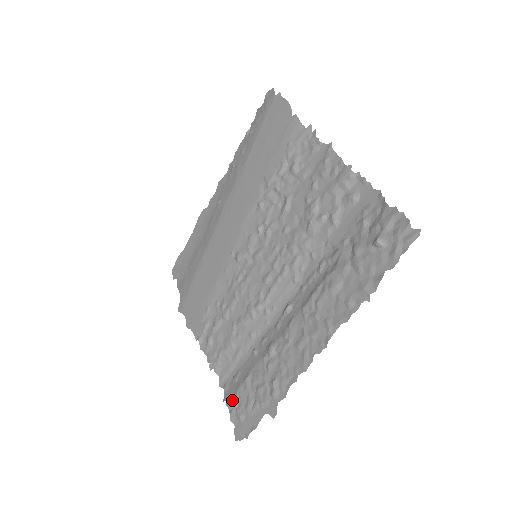
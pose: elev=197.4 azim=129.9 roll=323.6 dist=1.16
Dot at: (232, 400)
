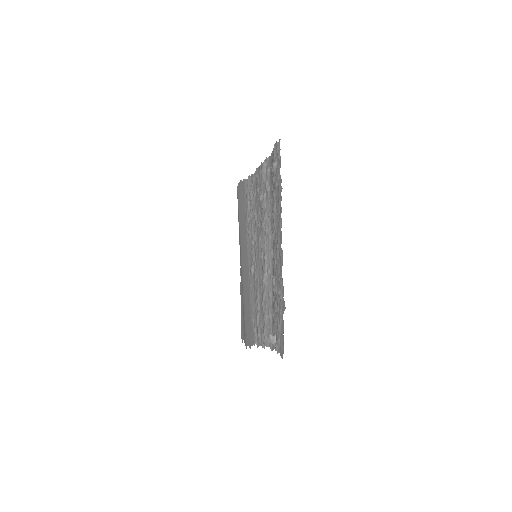
Dot at: (269, 335)
